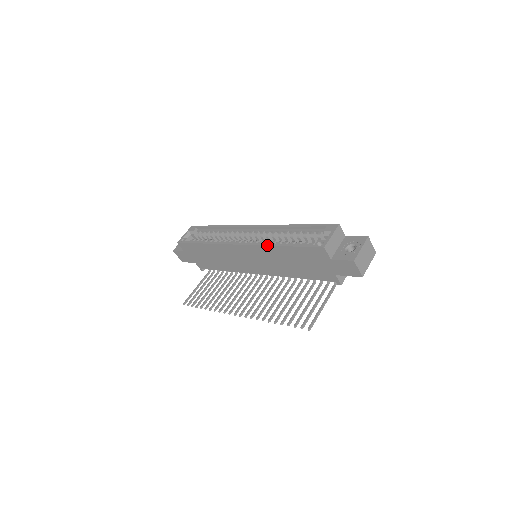
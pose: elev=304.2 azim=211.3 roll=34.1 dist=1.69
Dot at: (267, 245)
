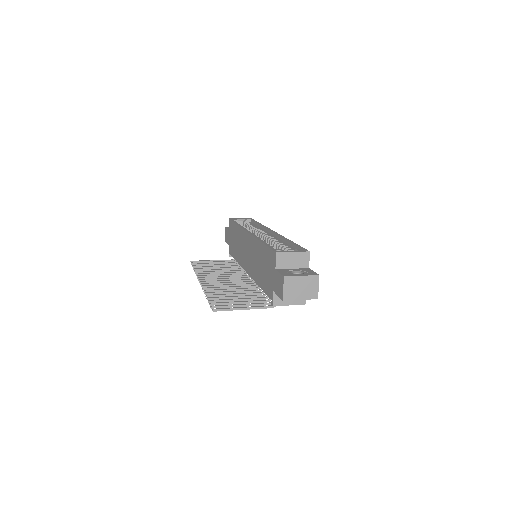
Dot at: (257, 238)
